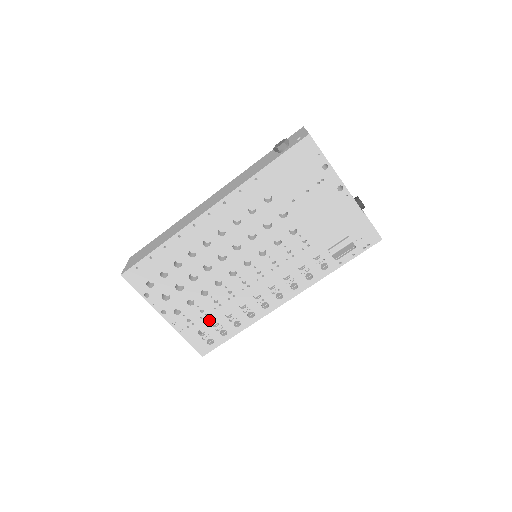
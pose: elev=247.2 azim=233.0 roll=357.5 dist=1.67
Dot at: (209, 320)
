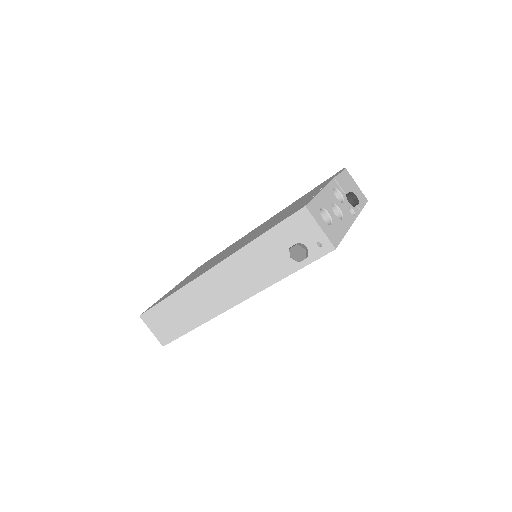
Dot at: occluded
